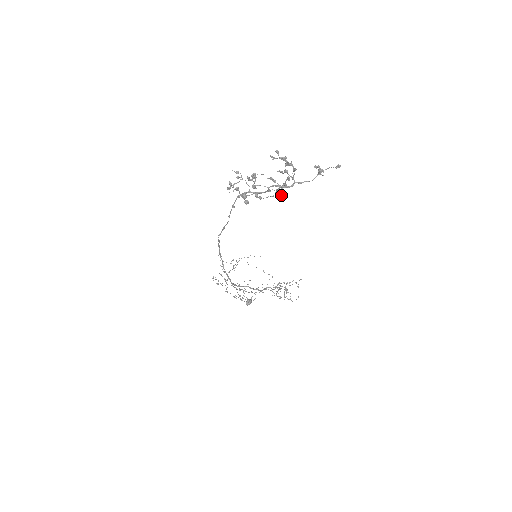
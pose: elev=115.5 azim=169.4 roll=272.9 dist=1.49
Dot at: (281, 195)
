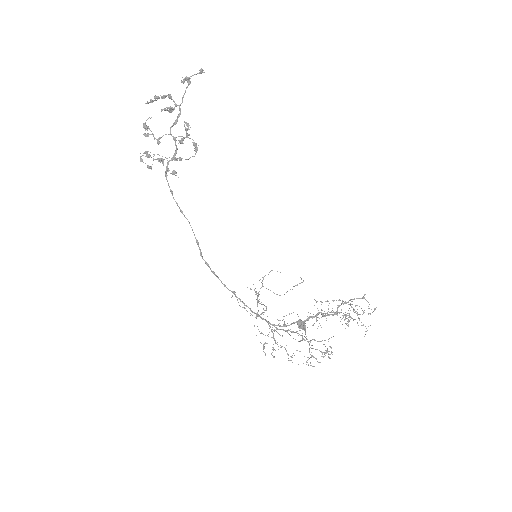
Dot at: occluded
